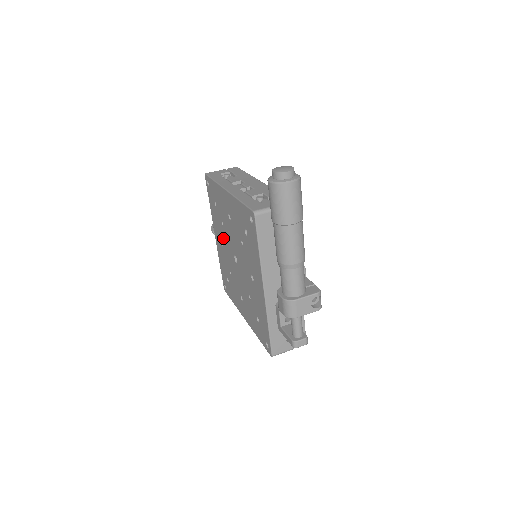
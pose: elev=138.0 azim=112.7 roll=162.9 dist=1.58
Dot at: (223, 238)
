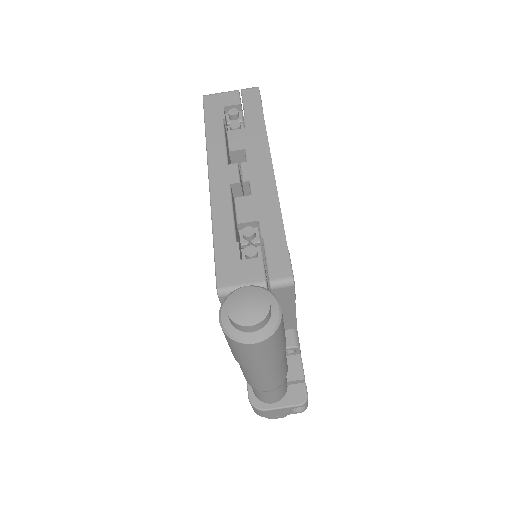
Dot at: occluded
